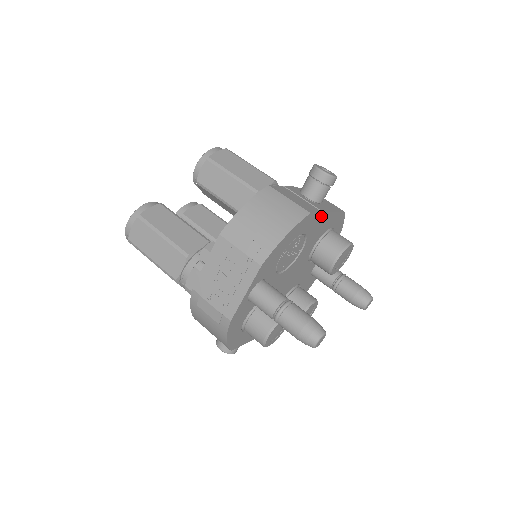
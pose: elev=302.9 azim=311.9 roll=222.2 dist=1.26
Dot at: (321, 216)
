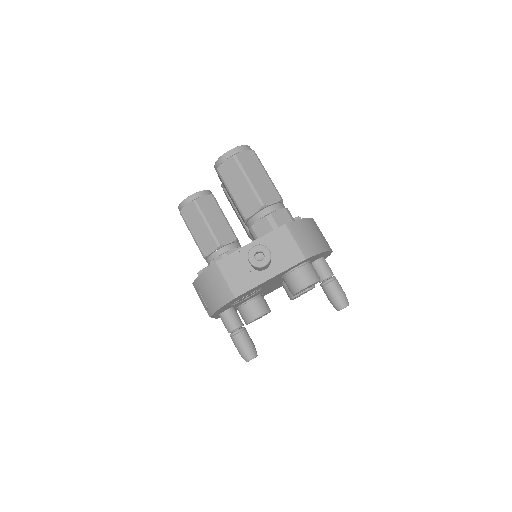
Dot at: (259, 285)
